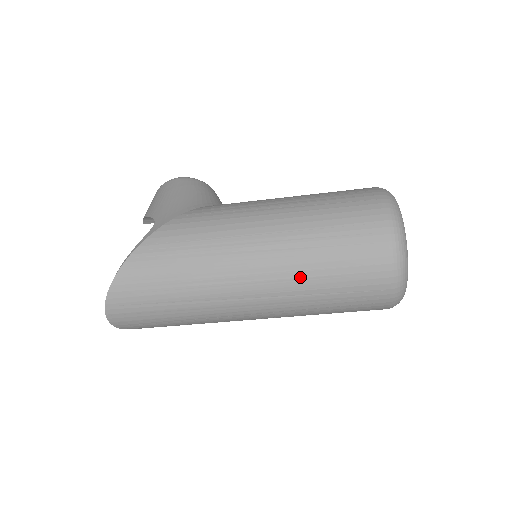
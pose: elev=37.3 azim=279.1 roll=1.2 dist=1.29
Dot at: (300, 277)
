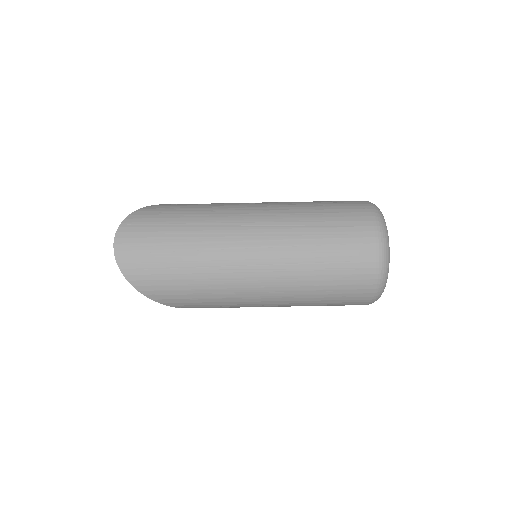
Dot at: (297, 213)
